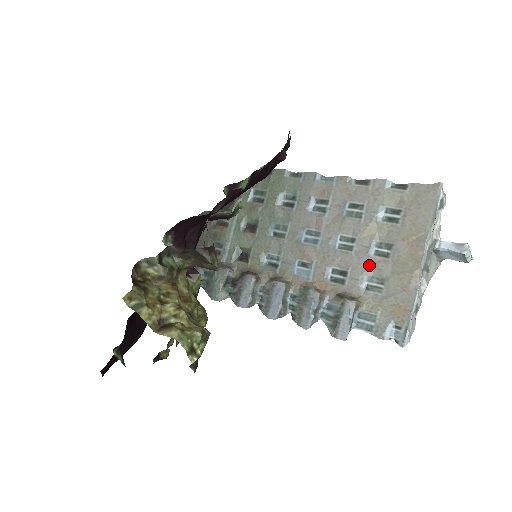
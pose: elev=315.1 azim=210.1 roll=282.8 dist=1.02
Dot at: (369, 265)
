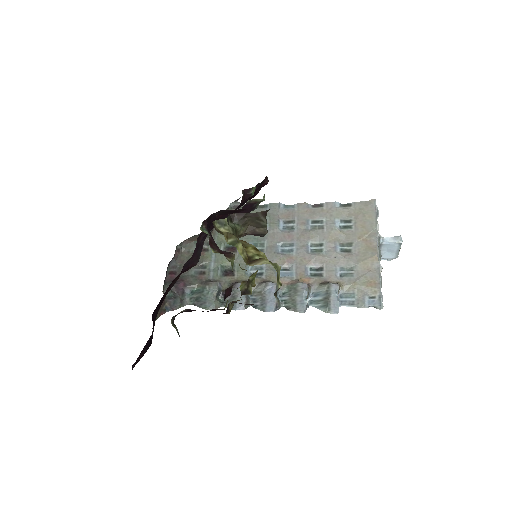
Dot at: (339, 259)
